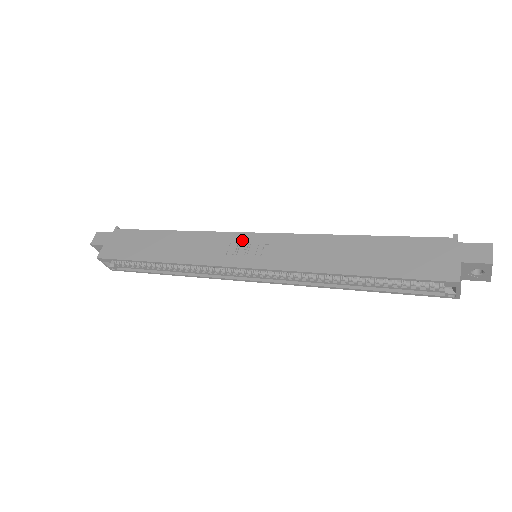
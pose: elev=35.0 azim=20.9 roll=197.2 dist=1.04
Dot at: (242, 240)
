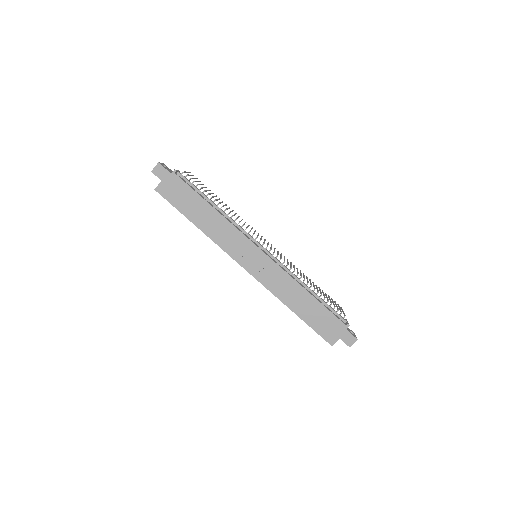
Dot at: (253, 251)
